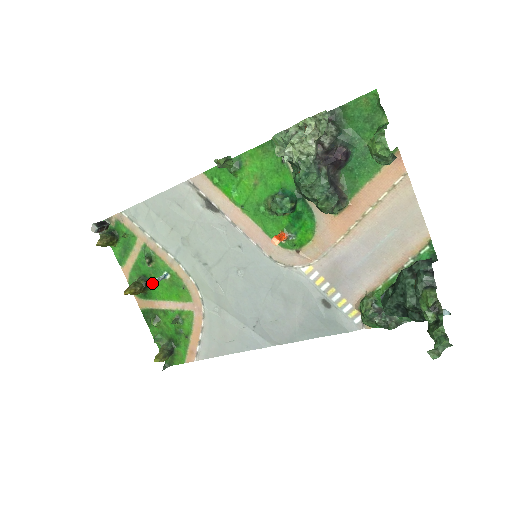
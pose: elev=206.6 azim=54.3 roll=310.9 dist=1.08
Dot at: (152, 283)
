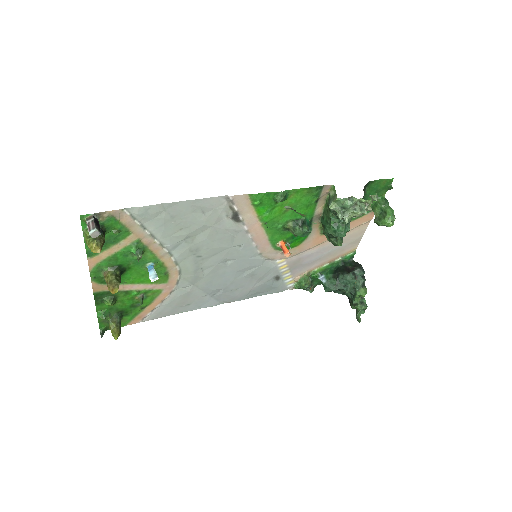
Dot at: (126, 271)
